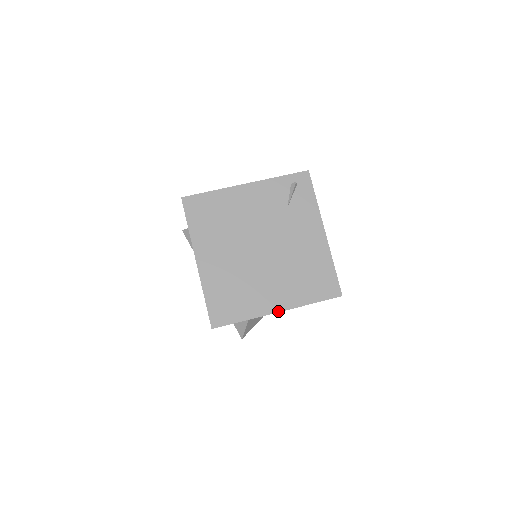
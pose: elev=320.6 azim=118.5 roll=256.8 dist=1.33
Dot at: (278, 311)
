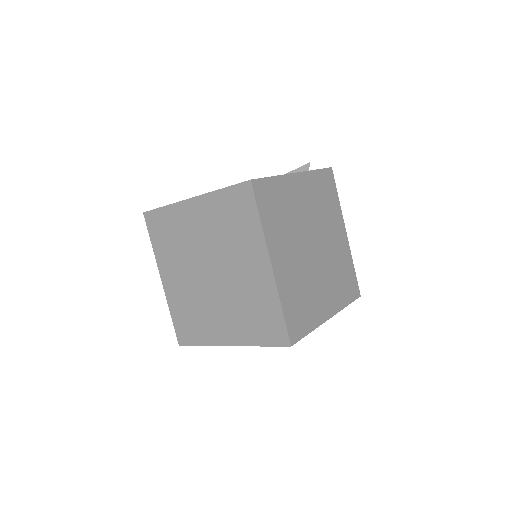
Dot at: occluded
